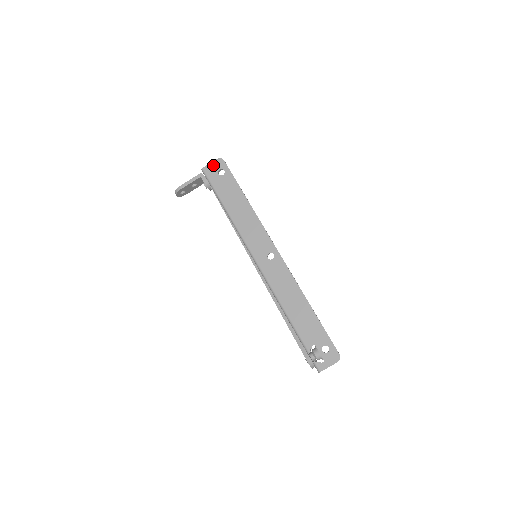
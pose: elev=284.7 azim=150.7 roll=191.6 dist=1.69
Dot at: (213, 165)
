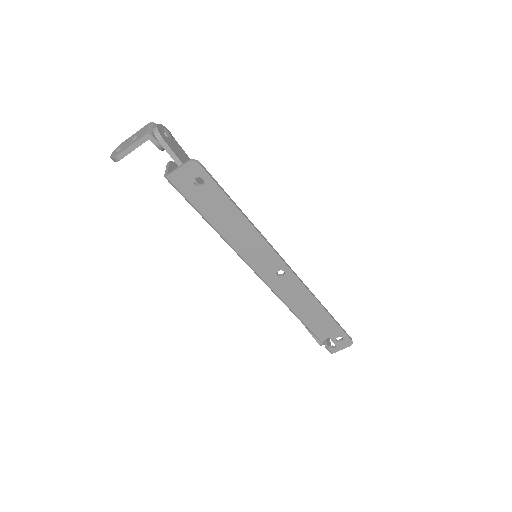
Dot at: (183, 172)
